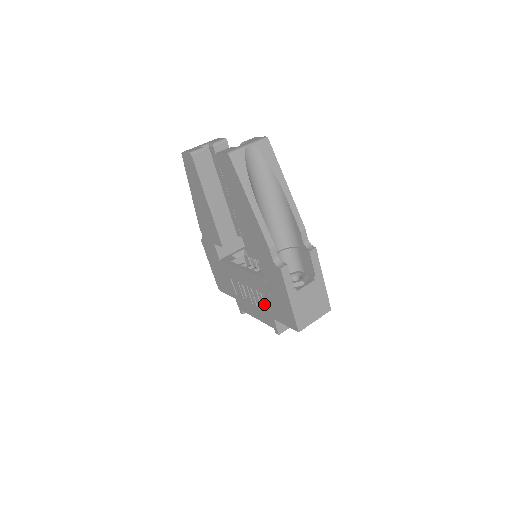
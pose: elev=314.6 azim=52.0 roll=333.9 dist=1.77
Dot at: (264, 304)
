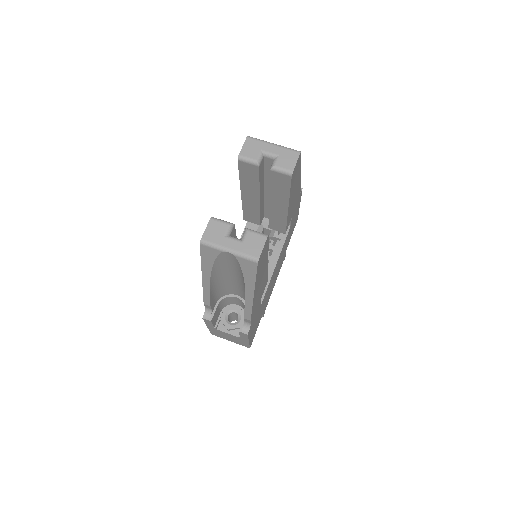
Dot at: occluded
